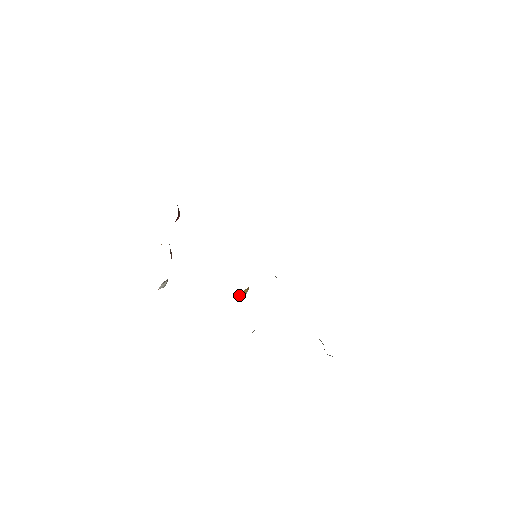
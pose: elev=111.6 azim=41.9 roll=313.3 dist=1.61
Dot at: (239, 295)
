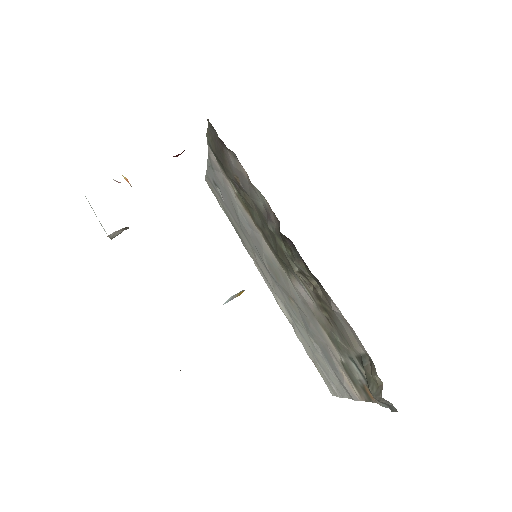
Dot at: (235, 294)
